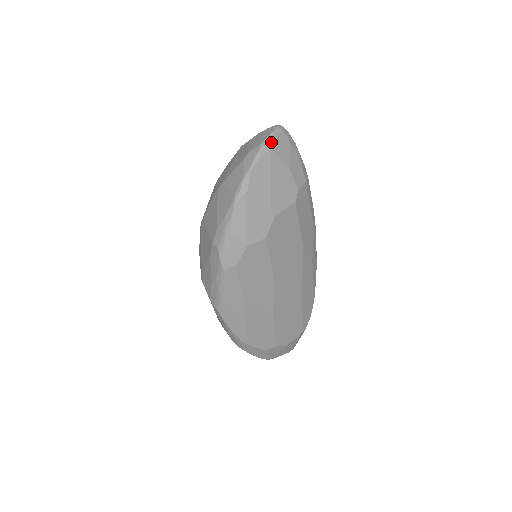
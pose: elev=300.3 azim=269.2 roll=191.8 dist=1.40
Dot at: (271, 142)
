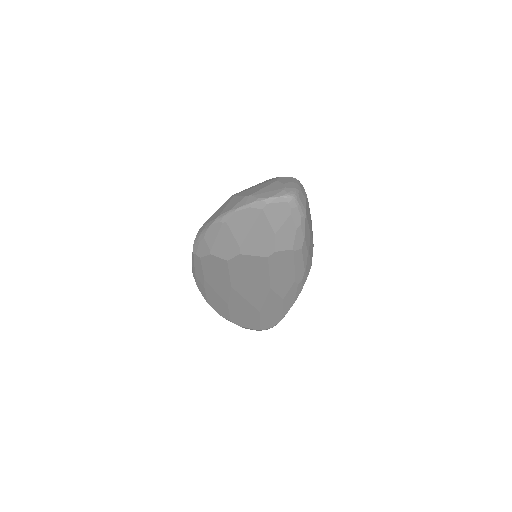
Dot at: (267, 204)
